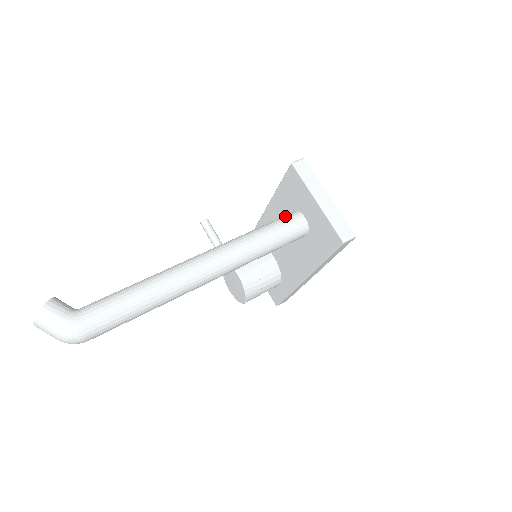
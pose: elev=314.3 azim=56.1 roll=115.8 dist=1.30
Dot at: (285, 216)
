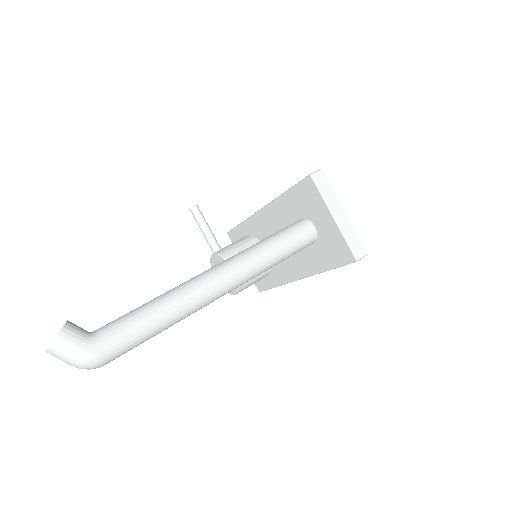
Dot at: (295, 225)
